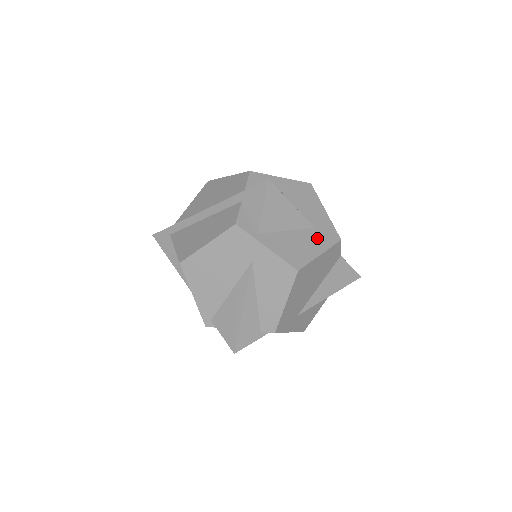
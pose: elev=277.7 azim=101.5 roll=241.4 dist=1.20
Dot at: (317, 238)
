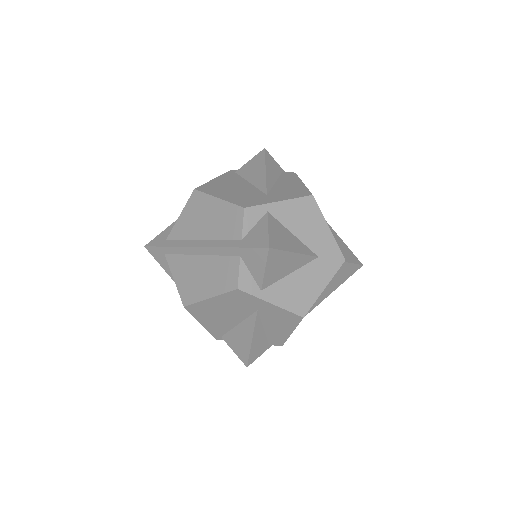
Dot at: (321, 269)
